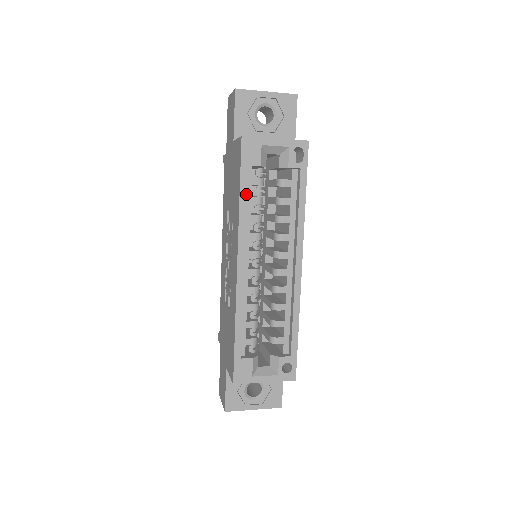
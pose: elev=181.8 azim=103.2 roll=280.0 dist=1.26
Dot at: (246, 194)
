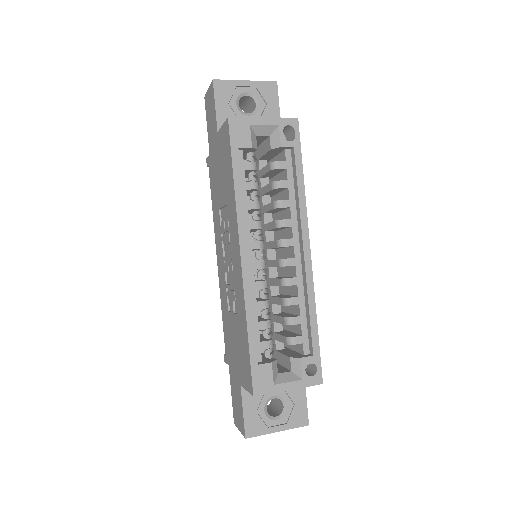
Dot at: (240, 178)
